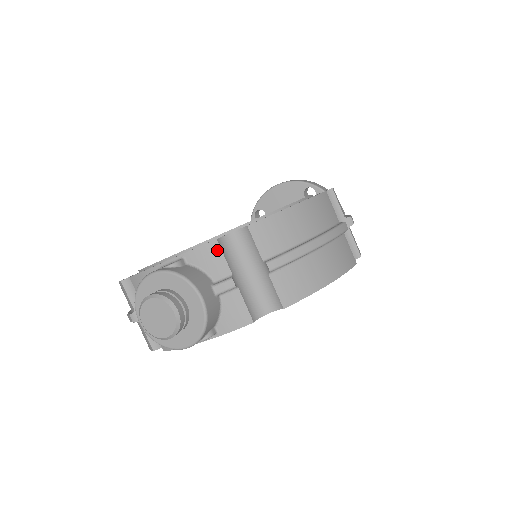
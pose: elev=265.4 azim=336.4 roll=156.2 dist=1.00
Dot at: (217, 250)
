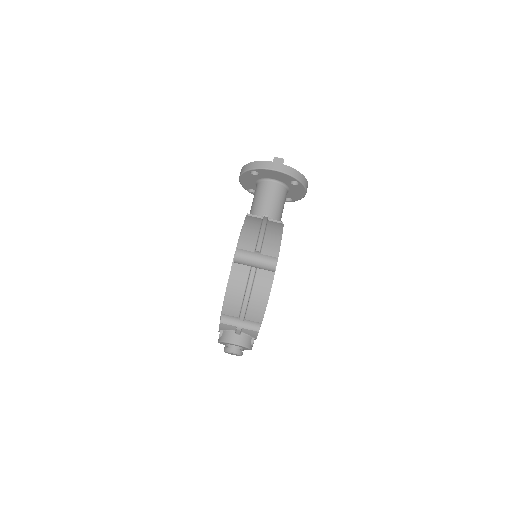
Dot at: (224, 325)
